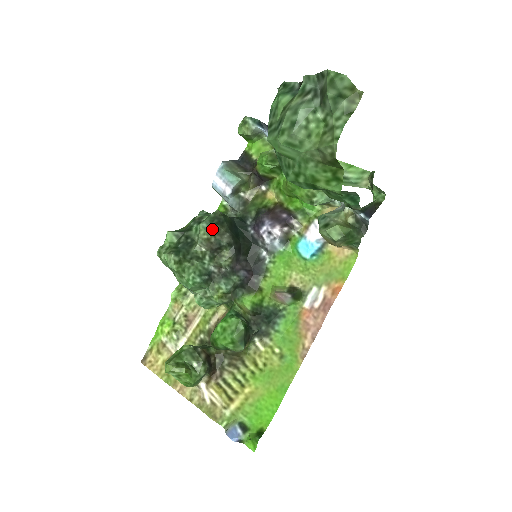
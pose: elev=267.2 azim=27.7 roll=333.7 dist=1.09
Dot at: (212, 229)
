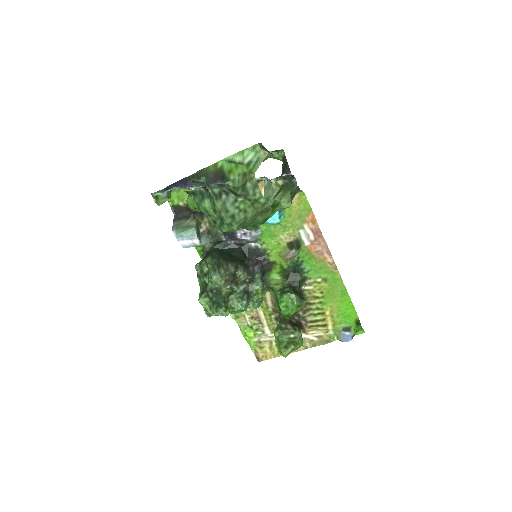
Dot at: (220, 274)
